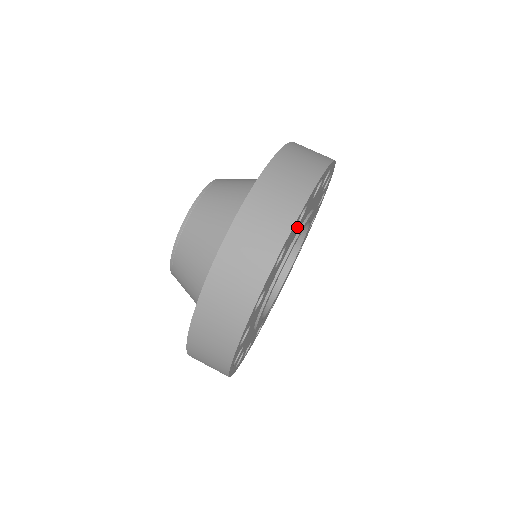
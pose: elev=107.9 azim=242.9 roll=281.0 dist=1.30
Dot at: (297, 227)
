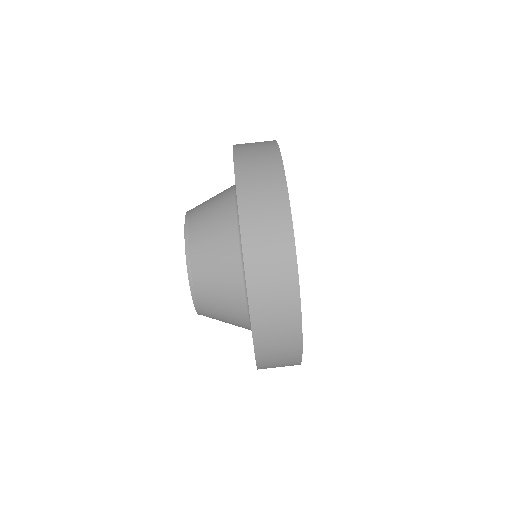
Dot at: occluded
